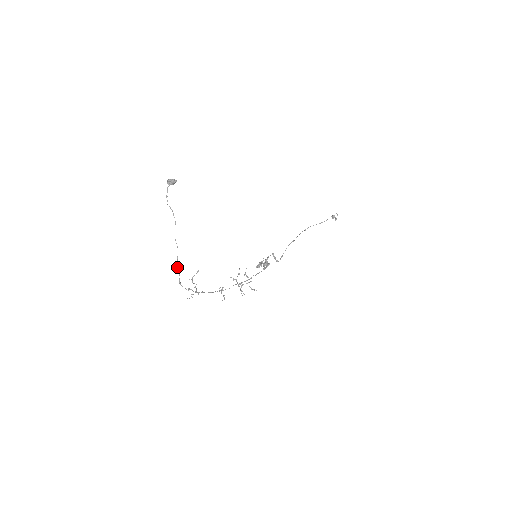
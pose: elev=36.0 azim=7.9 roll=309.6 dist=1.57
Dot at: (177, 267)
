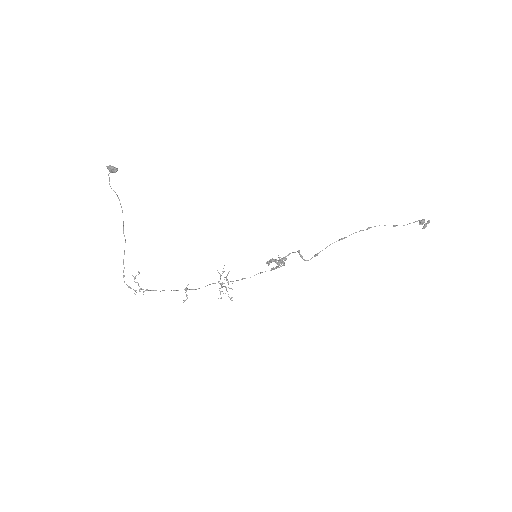
Dot at: (123, 259)
